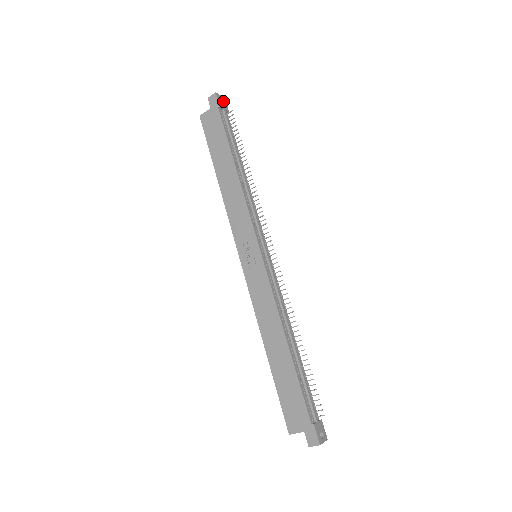
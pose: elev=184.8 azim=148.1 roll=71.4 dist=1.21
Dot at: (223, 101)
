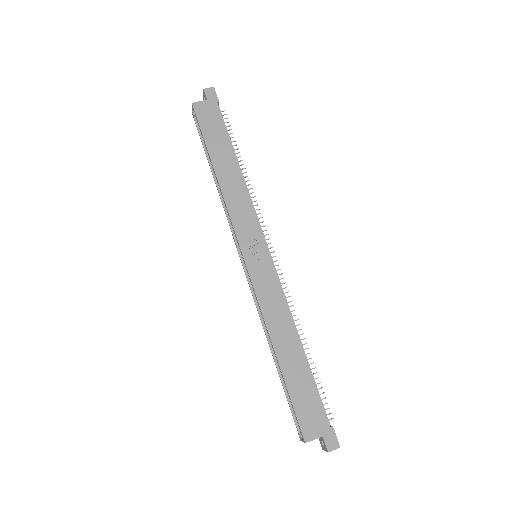
Dot at: occluded
